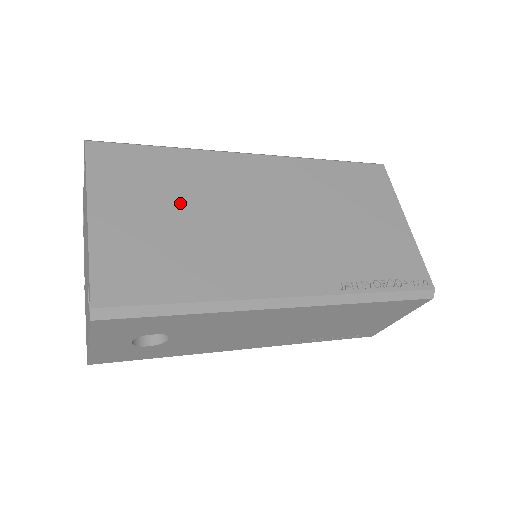
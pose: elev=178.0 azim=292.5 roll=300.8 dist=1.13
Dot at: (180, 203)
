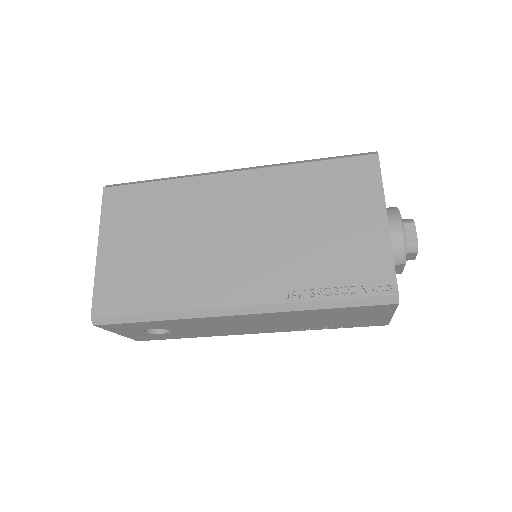
Dot at: (161, 230)
